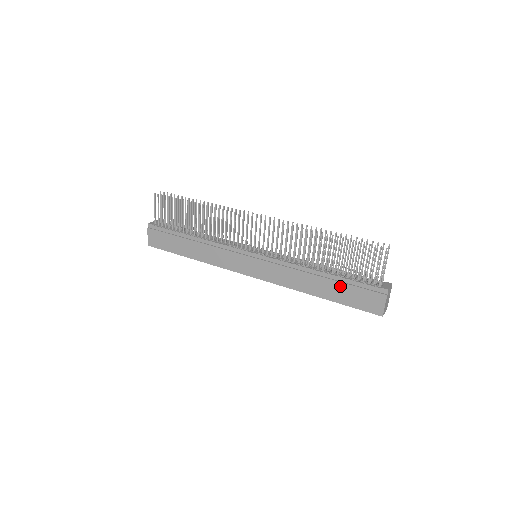
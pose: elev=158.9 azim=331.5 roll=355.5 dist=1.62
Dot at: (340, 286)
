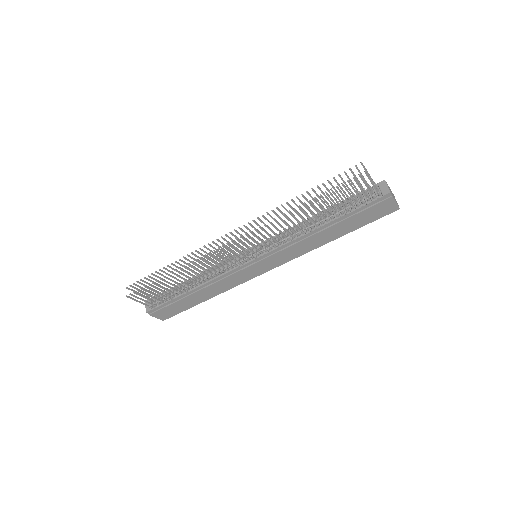
Dot at: (348, 221)
